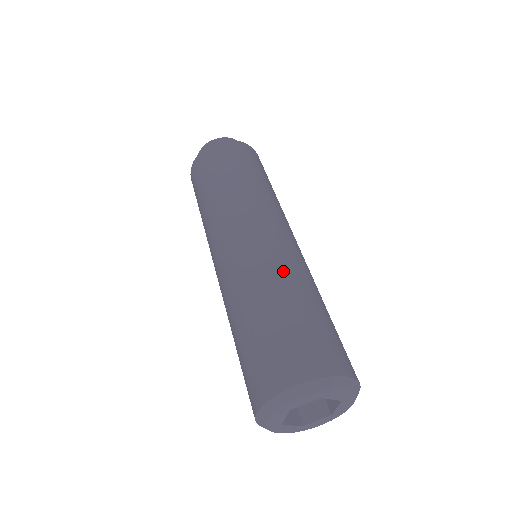
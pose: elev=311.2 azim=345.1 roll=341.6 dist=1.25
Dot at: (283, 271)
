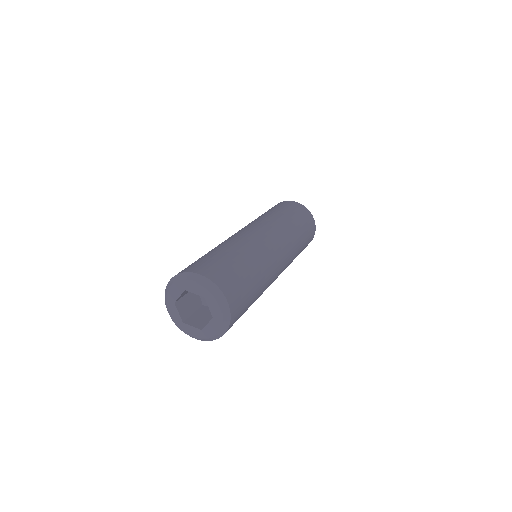
Dot at: (225, 242)
